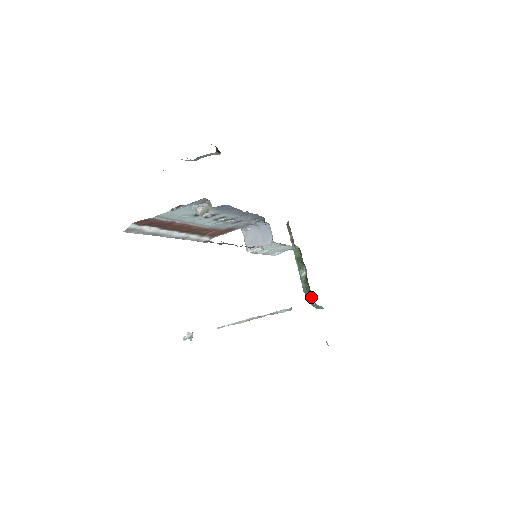
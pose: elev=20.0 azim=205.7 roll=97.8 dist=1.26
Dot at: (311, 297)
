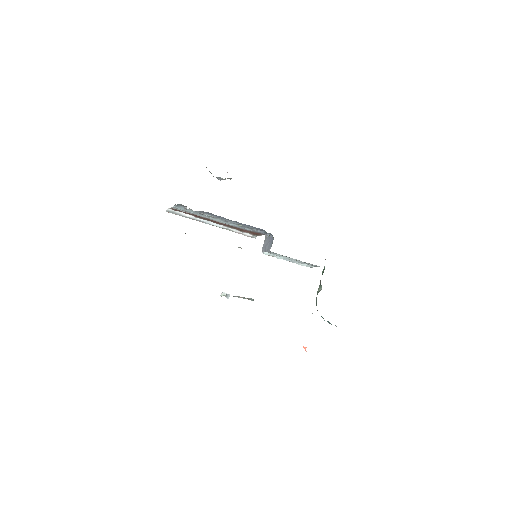
Dot at: occluded
